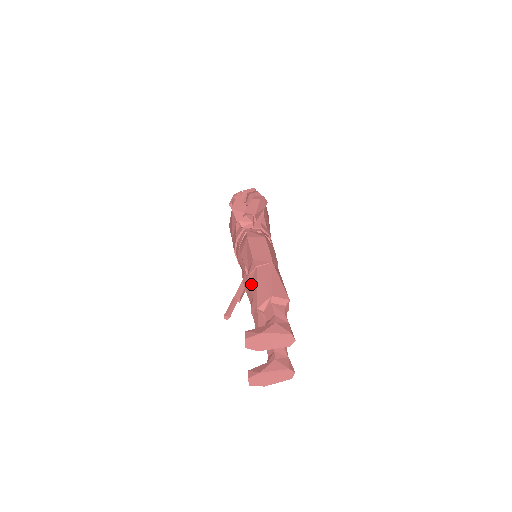
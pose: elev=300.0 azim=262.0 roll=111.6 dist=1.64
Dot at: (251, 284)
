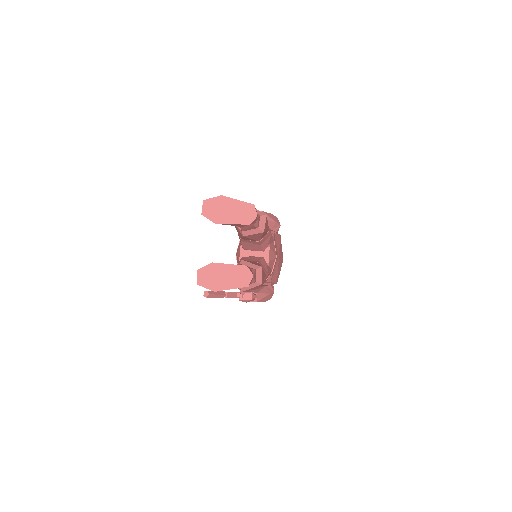
Dot at: occluded
